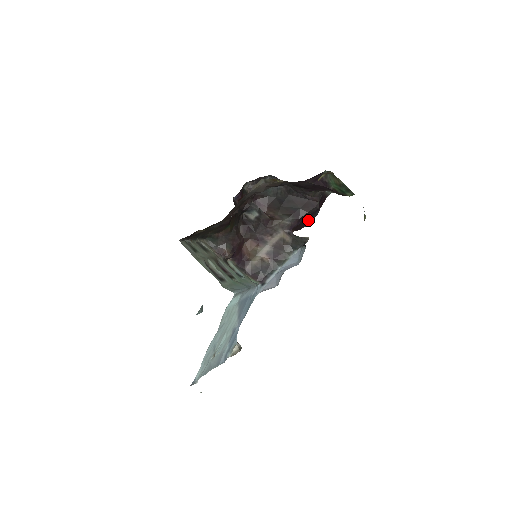
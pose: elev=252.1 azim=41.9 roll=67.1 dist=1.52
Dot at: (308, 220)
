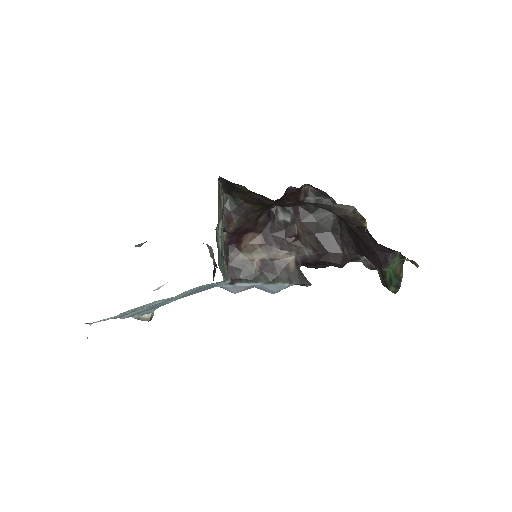
Dot at: (315, 264)
